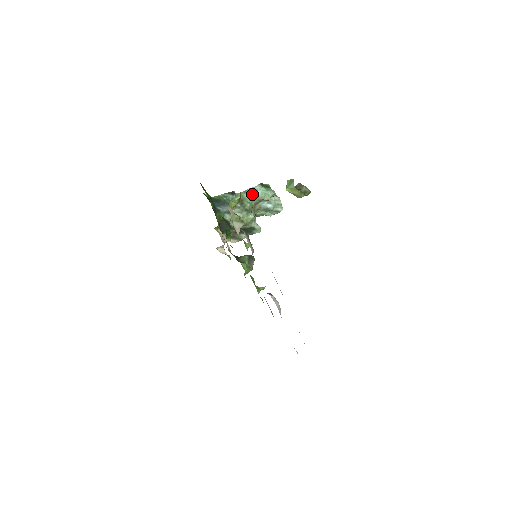
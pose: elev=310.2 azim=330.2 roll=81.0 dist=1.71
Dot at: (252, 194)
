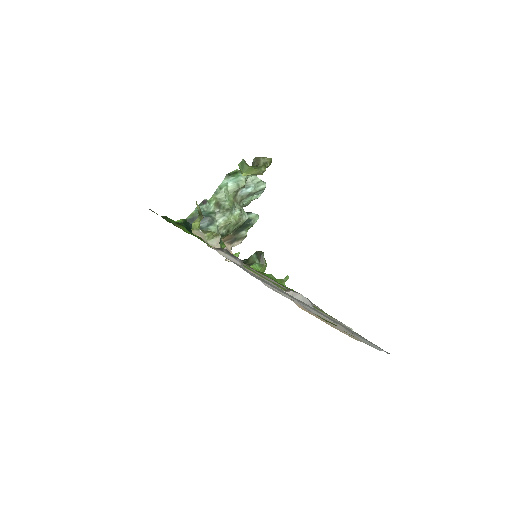
Dot at: (224, 190)
